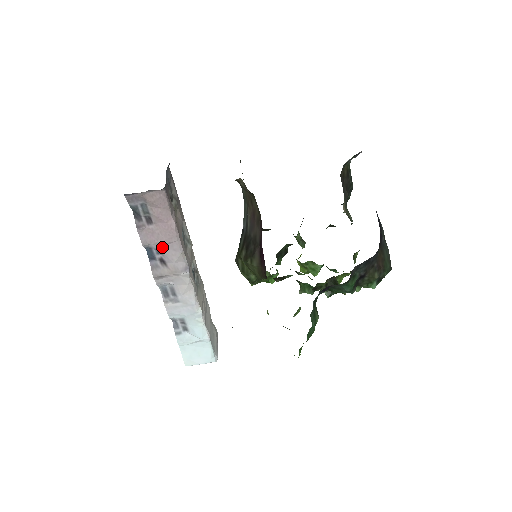
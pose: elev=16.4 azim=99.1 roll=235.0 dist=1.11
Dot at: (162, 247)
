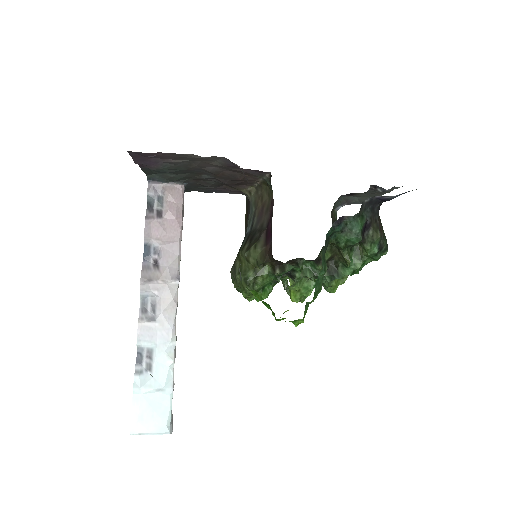
Dot at: (162, 246)
